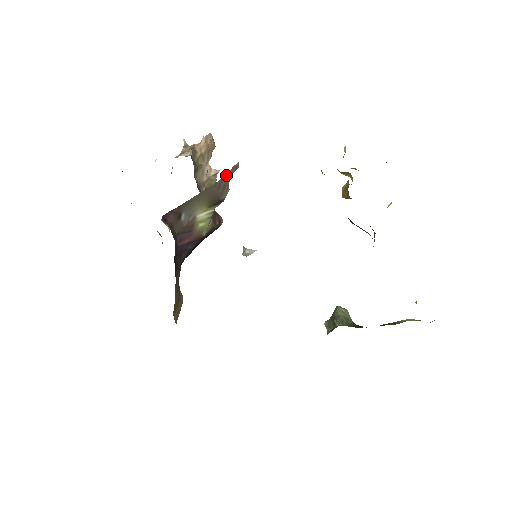
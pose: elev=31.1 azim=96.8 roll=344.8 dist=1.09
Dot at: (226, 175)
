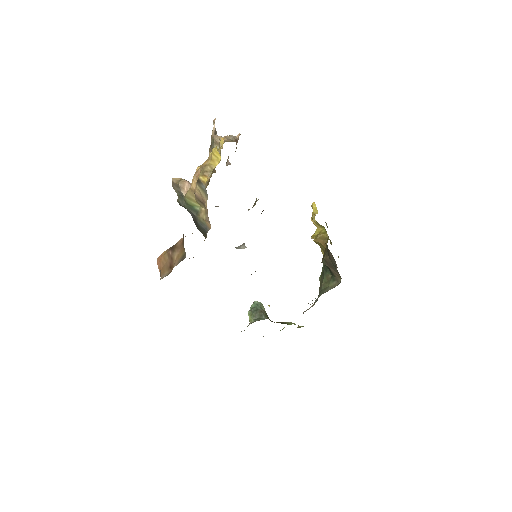
Dot at: occluded
